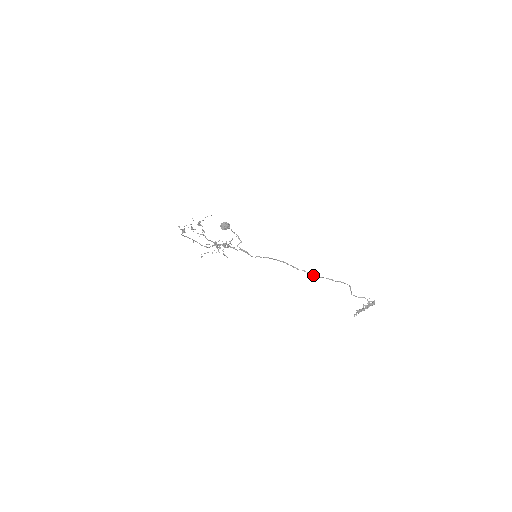
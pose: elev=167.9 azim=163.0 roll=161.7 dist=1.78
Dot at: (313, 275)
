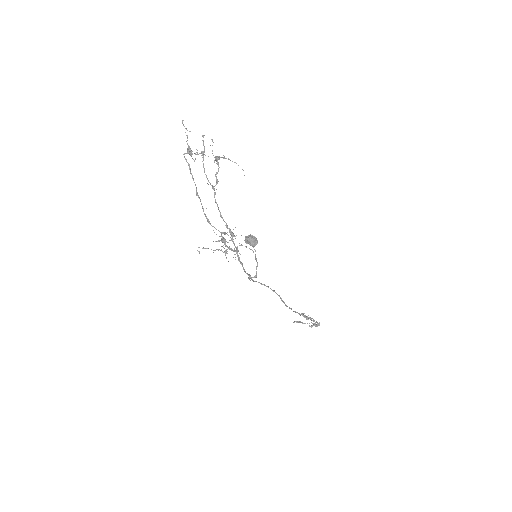
Dot at: (294, 311)
